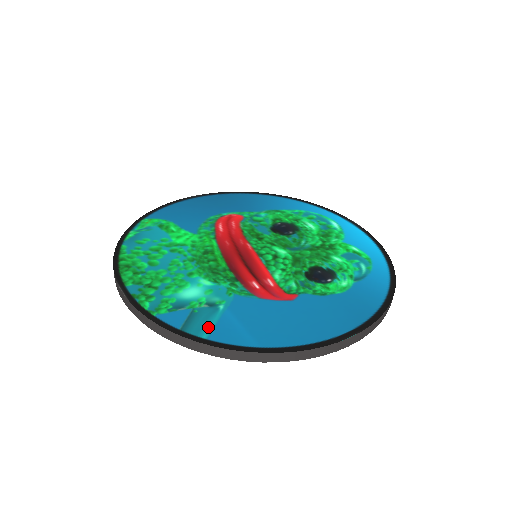
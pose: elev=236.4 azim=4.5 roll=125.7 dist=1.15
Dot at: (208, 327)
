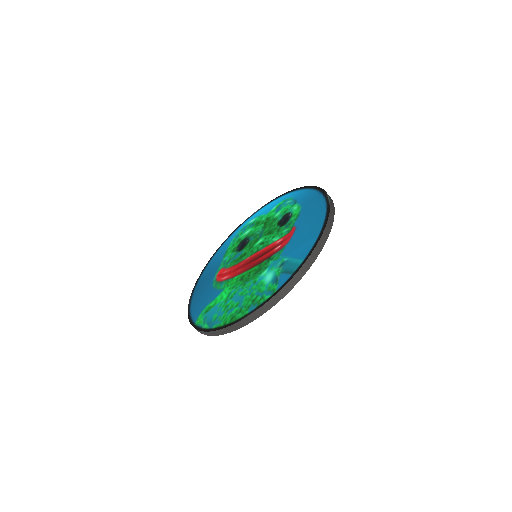
Dot at: (296, 261)
